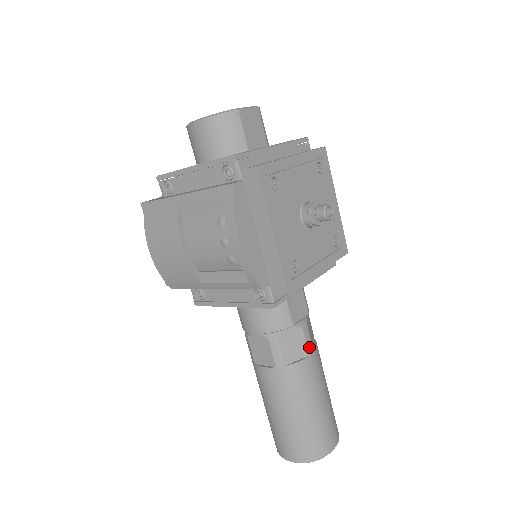
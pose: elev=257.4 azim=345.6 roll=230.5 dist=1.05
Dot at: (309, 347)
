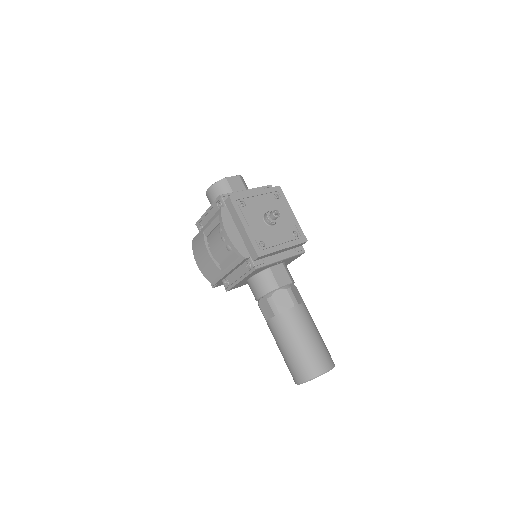
Dot at: (294, 301)
